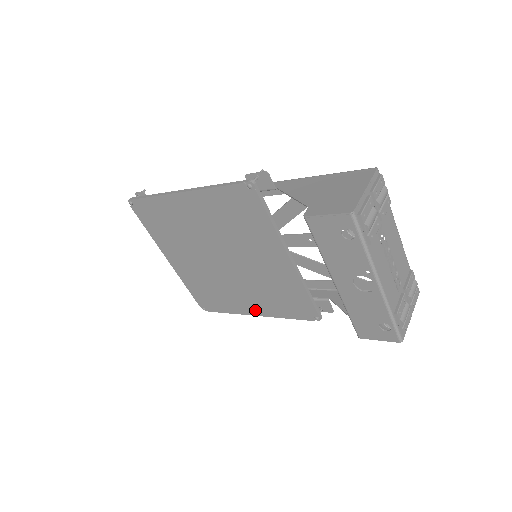
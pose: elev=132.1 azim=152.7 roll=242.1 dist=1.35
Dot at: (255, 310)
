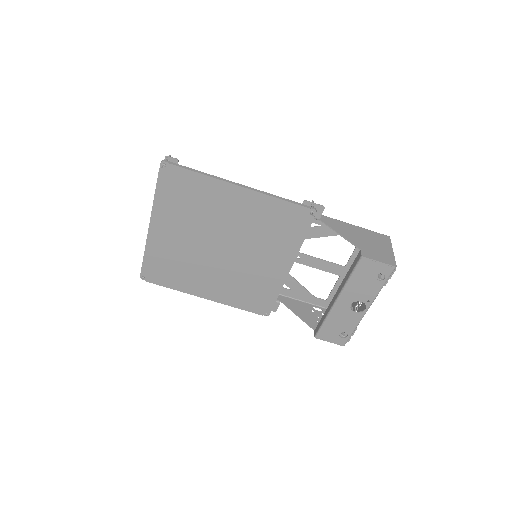
Dot at: (209, 294)
